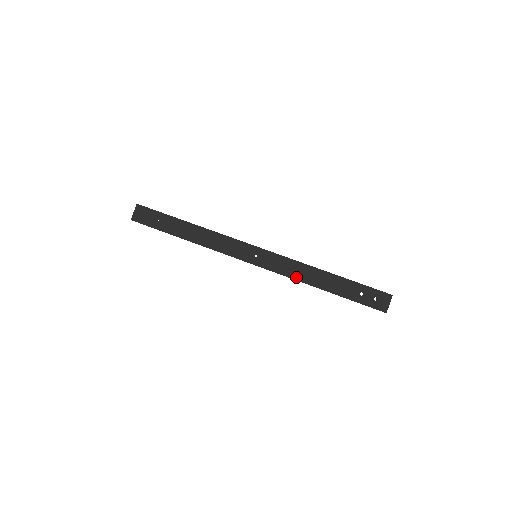
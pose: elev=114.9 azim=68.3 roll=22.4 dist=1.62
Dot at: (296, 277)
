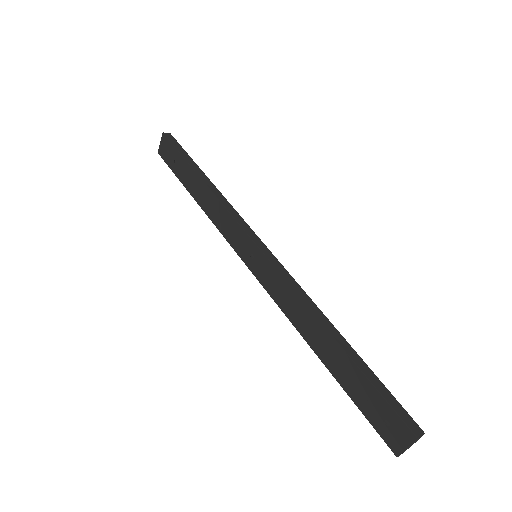
Dot at: (289, 315)
